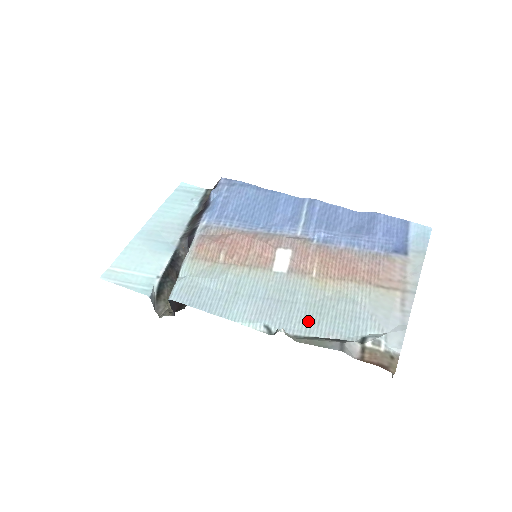
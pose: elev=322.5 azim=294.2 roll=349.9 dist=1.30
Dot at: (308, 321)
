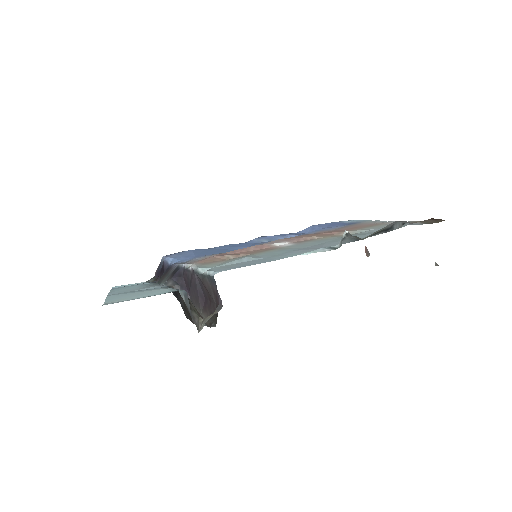
Dot at: occluded
